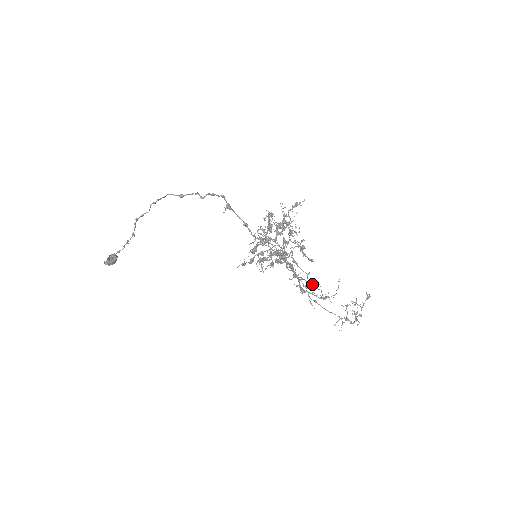
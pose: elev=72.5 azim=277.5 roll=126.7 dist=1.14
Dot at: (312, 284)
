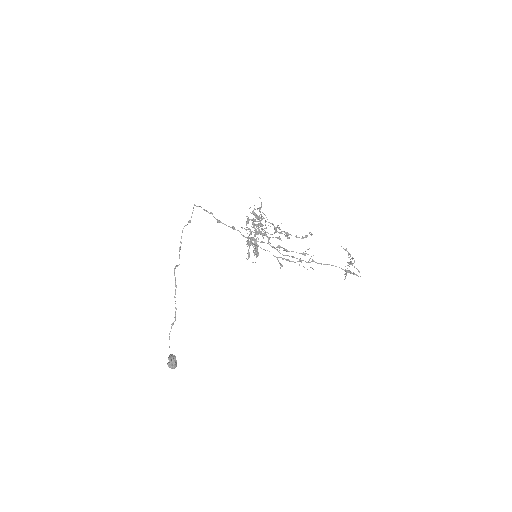
Dot at: (302, 253)
